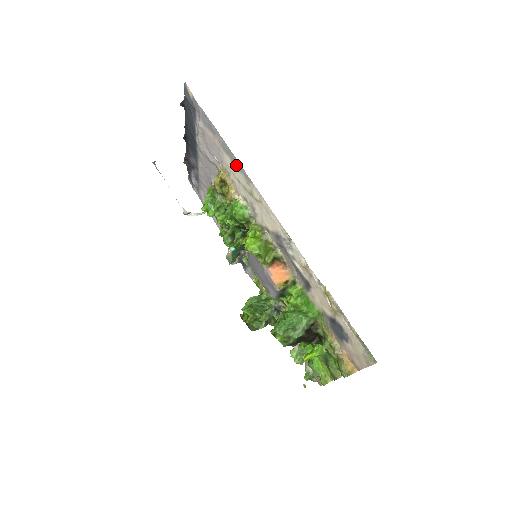
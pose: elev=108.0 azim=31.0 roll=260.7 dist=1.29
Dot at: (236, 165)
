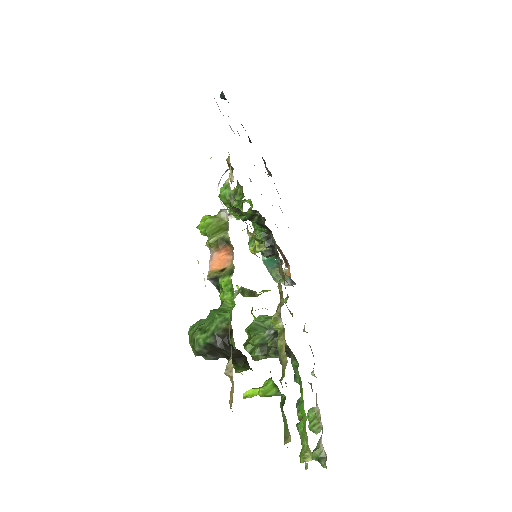
Dot at: occluded
